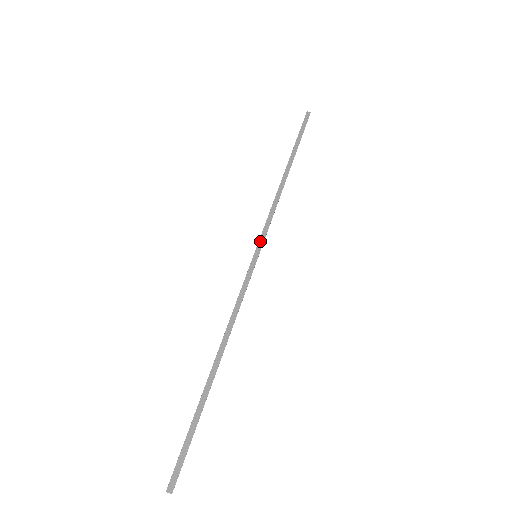
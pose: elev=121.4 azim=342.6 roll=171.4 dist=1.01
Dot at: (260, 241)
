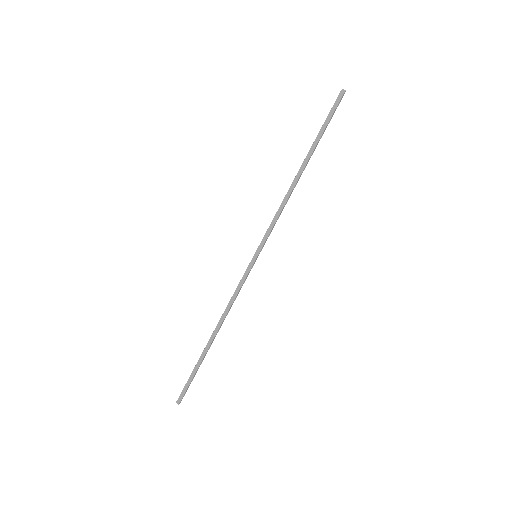
Dot at: (261, 243)
